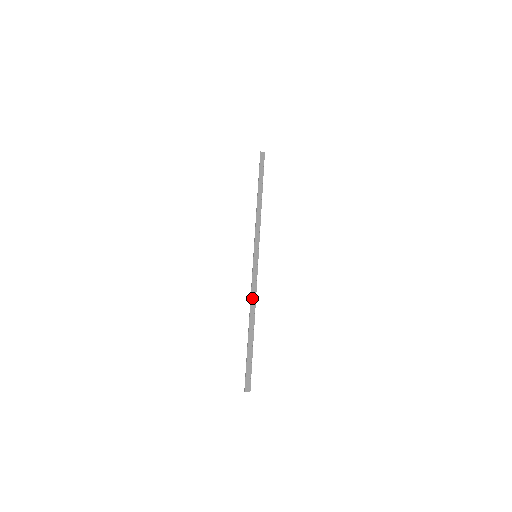
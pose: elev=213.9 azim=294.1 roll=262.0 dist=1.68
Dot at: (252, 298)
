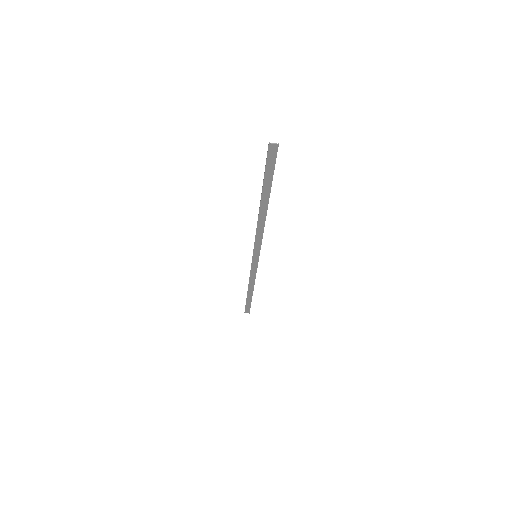
Dot at: (259, 226)
